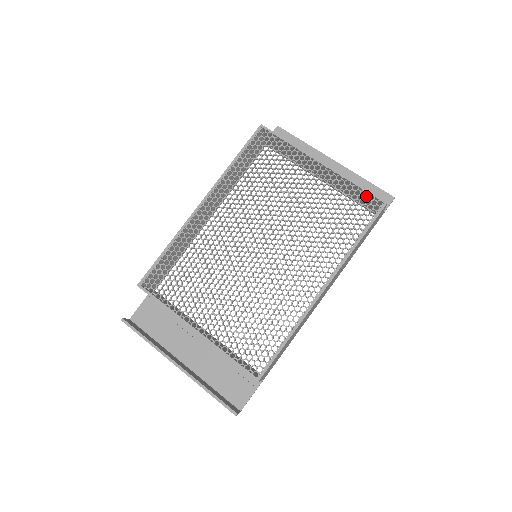
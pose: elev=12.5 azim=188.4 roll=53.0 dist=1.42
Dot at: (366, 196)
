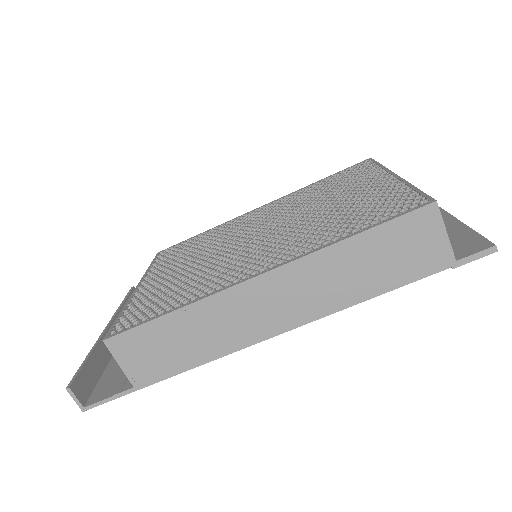
Dot at: occluded
